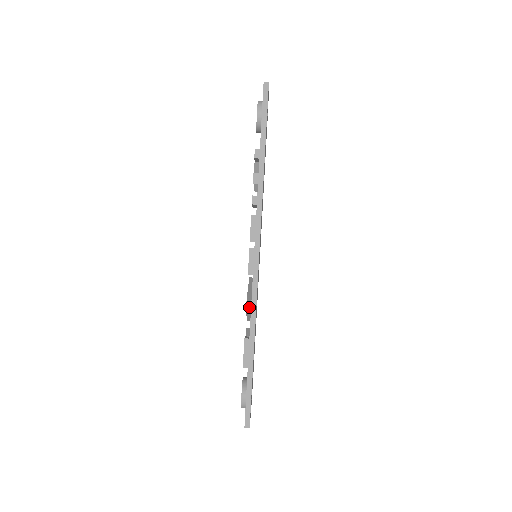
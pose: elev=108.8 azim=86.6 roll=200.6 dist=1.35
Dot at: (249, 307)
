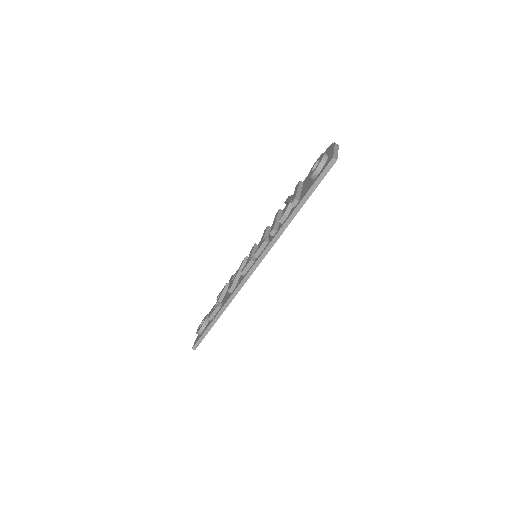
Dot at: (230, 292)
